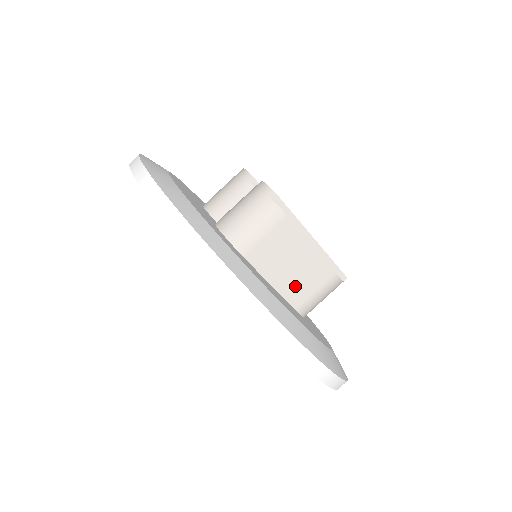
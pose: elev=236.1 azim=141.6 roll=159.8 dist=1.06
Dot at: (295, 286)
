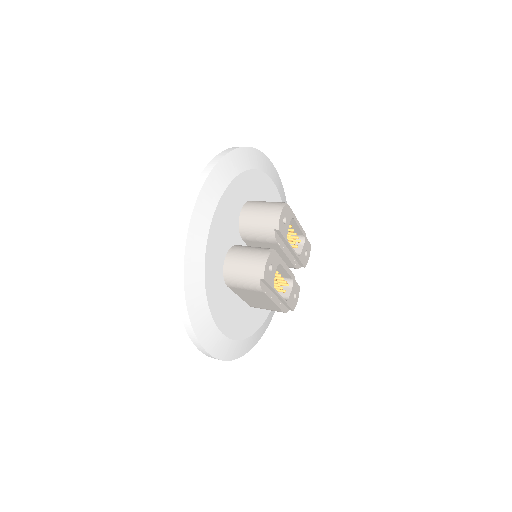
Dot at: (255, 303)
